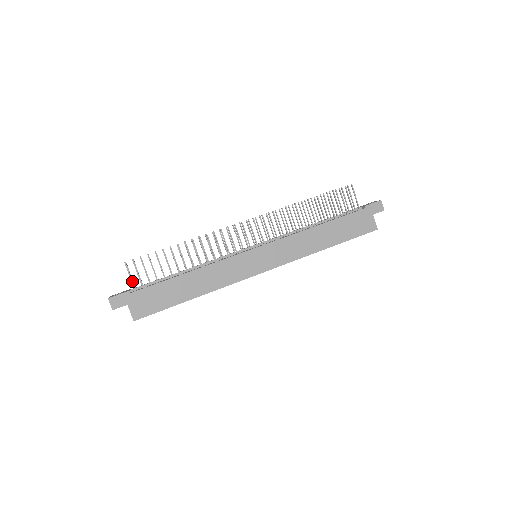
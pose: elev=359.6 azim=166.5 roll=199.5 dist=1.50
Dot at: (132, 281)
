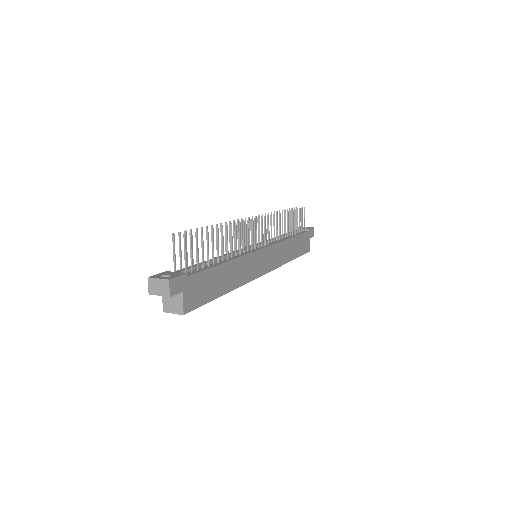
Dot at: (186, 261)
